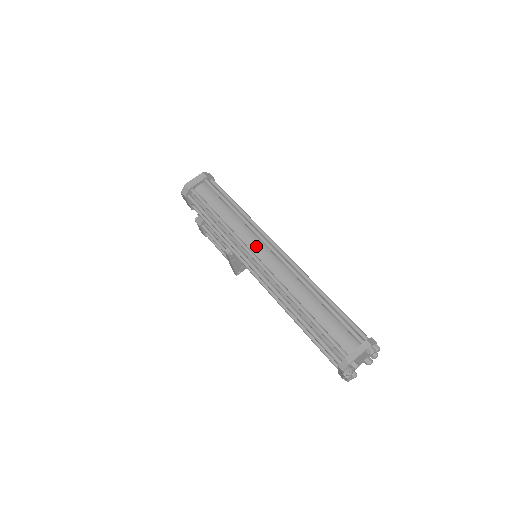
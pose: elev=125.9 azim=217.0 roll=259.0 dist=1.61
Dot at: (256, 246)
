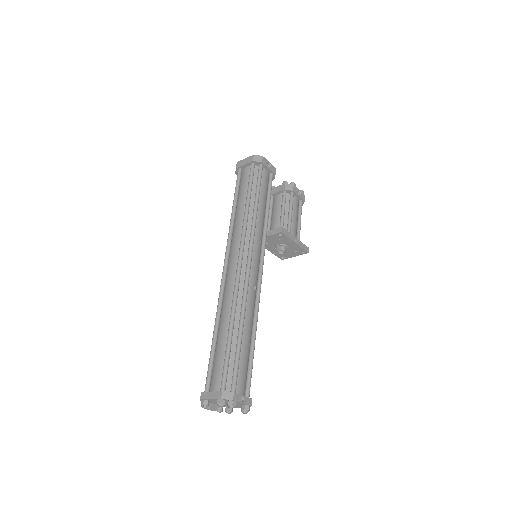
Dot at: (234, 250)
